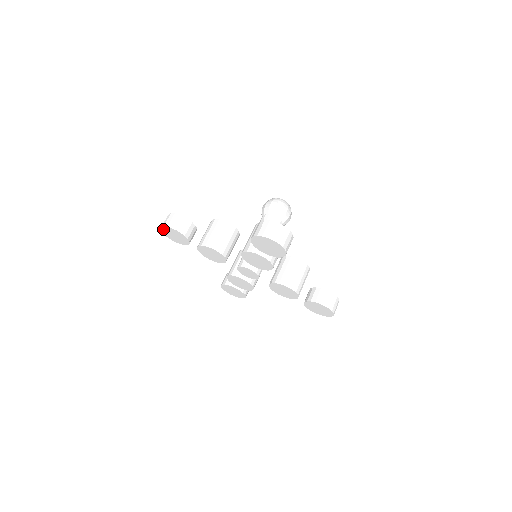
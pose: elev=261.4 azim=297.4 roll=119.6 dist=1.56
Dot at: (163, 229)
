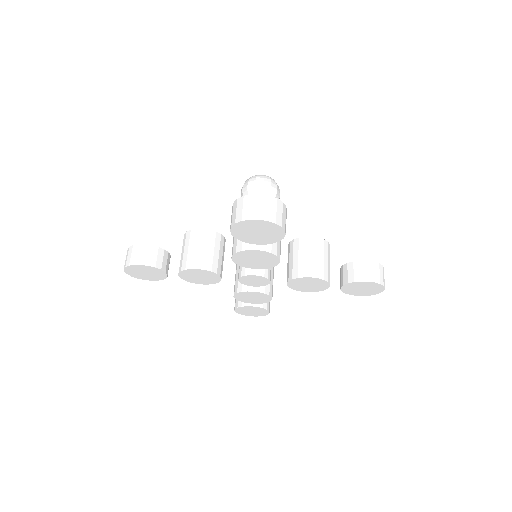
Dot at: (127, 271)
